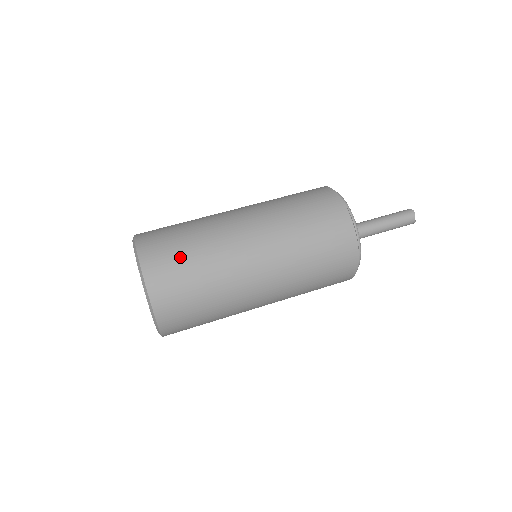
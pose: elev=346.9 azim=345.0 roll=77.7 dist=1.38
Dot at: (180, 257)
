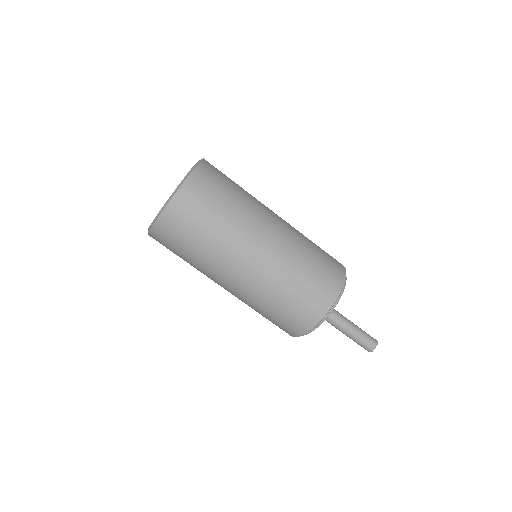
Dot at: (220, 193)
